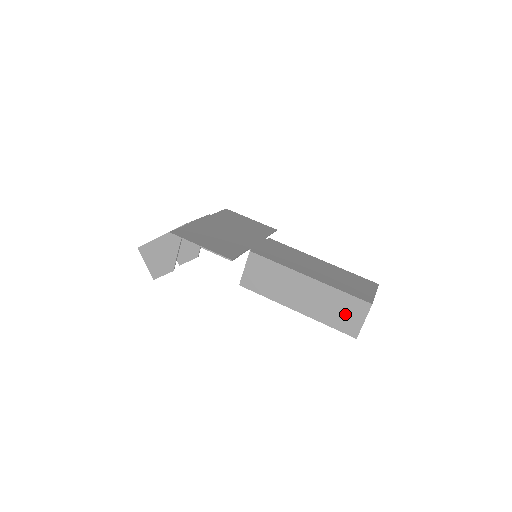
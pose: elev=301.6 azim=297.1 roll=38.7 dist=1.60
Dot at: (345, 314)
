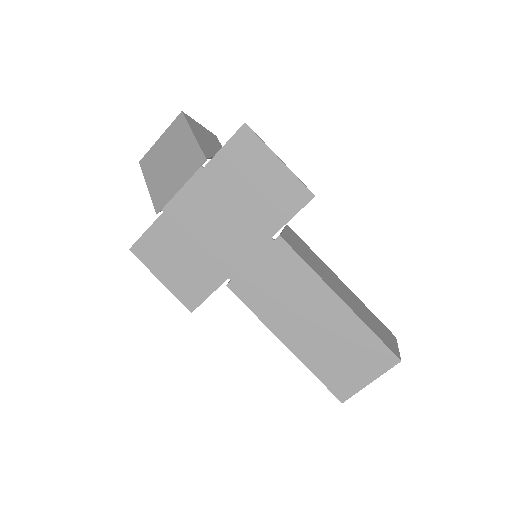
Dot at: occluded
